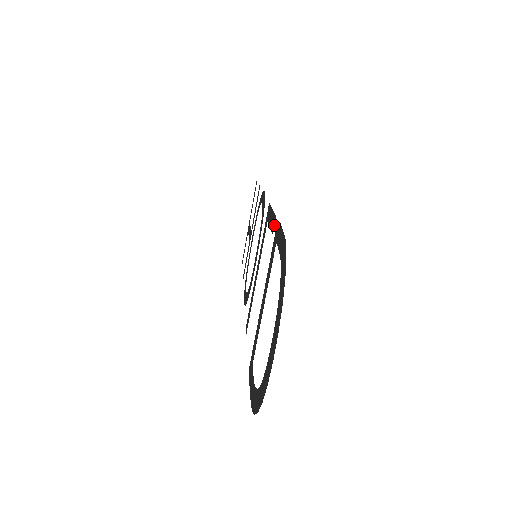
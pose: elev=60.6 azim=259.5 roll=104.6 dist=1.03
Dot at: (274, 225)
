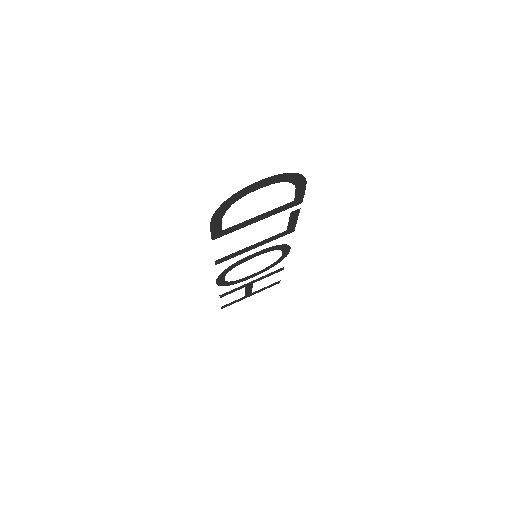
Dot at: (296, 210)
